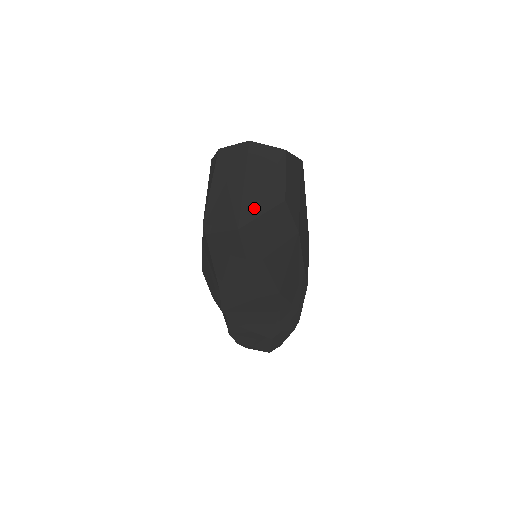
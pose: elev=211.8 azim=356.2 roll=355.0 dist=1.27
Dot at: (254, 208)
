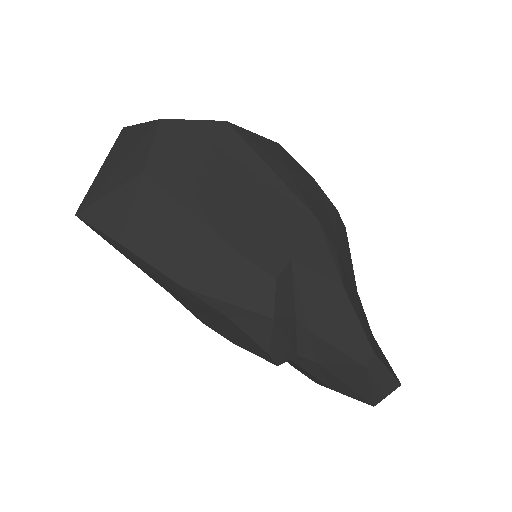
Dot at: (100, 191)
